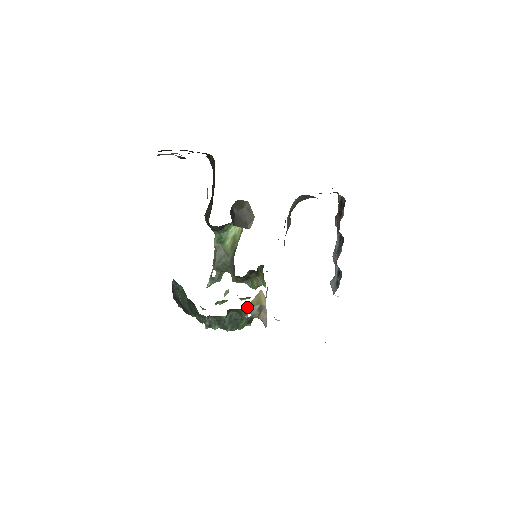
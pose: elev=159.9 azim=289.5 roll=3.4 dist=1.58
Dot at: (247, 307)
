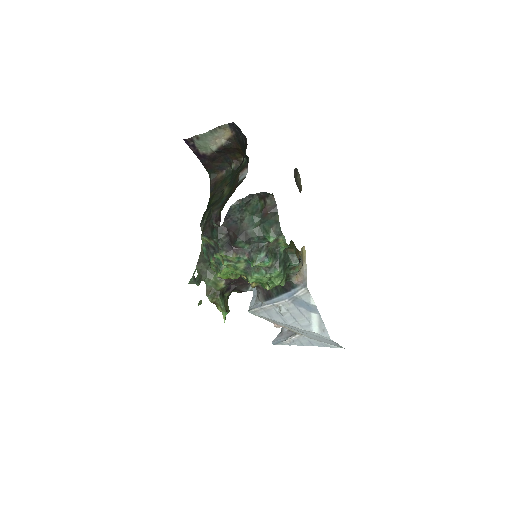
Dot at: (299, 251)
